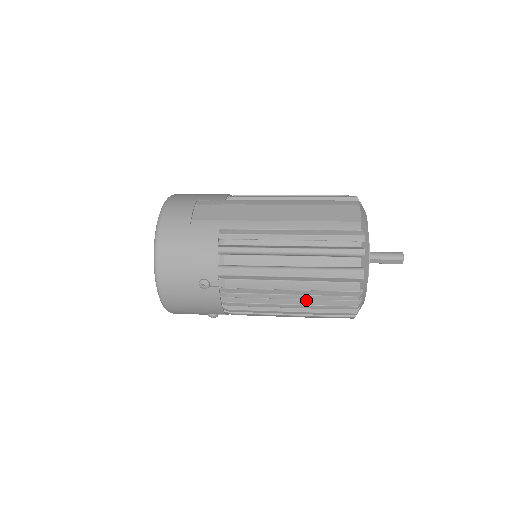
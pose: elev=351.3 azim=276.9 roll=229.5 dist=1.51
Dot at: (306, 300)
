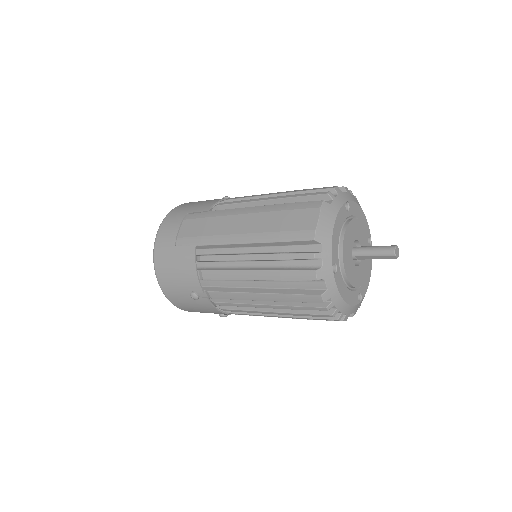
Dot at: occluded
